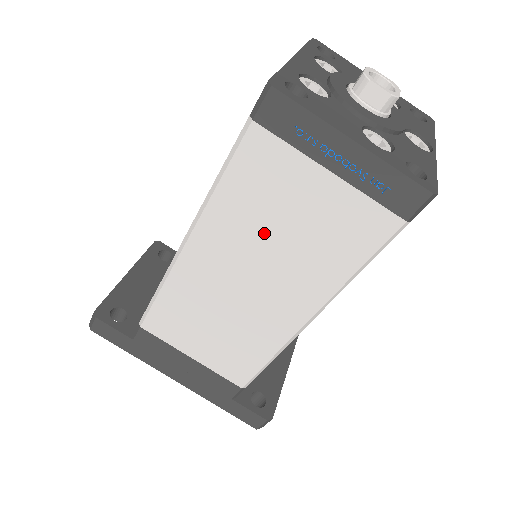
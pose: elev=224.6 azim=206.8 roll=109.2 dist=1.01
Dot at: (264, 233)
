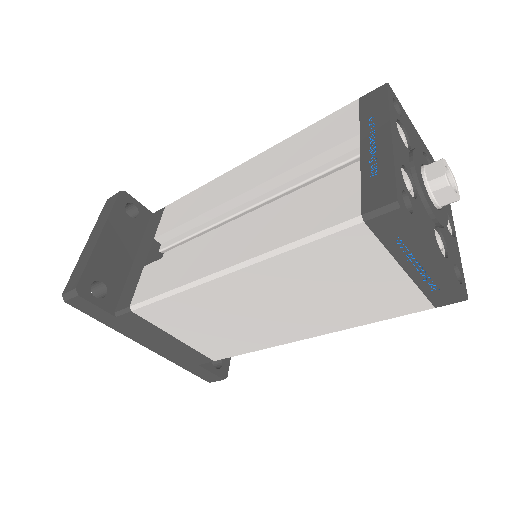
Dot at: (314, 286)
